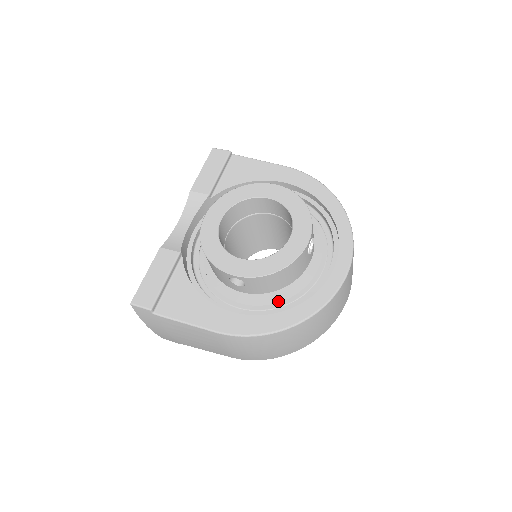
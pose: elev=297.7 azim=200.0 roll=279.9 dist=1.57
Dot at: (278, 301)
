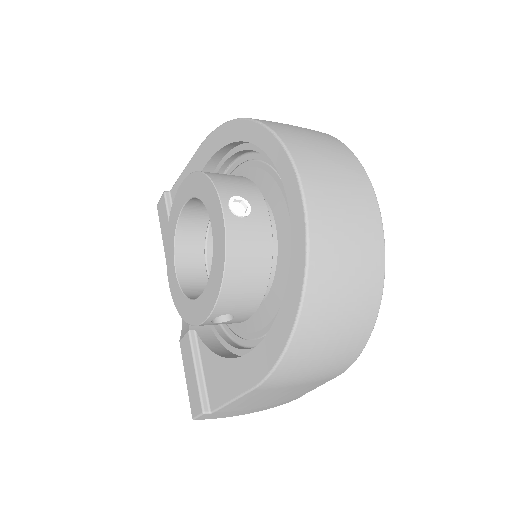
Dot at: (284, 290)
